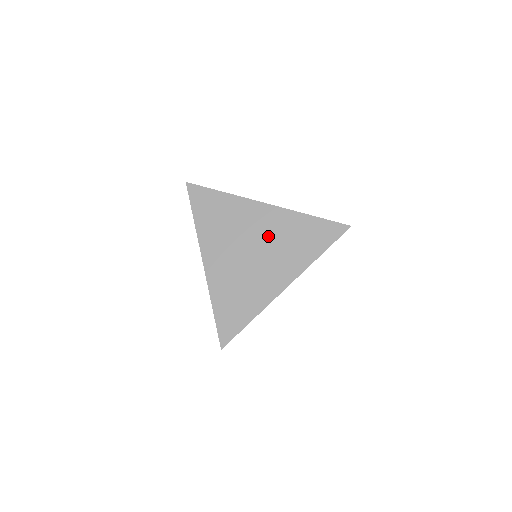
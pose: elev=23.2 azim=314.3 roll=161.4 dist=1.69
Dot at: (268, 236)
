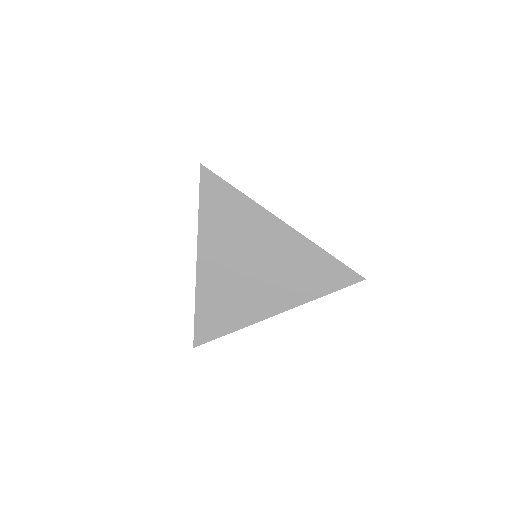
Dot at: (275, 258)
